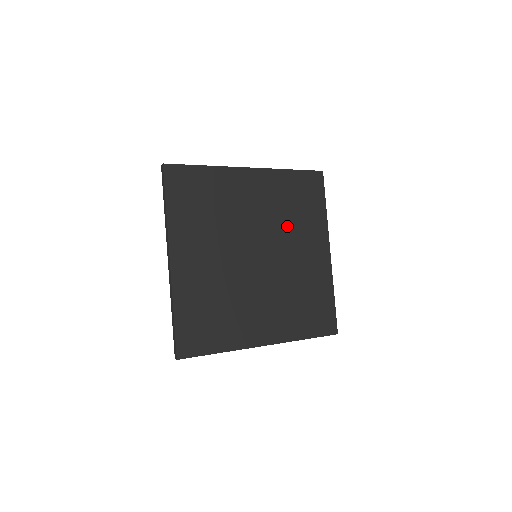
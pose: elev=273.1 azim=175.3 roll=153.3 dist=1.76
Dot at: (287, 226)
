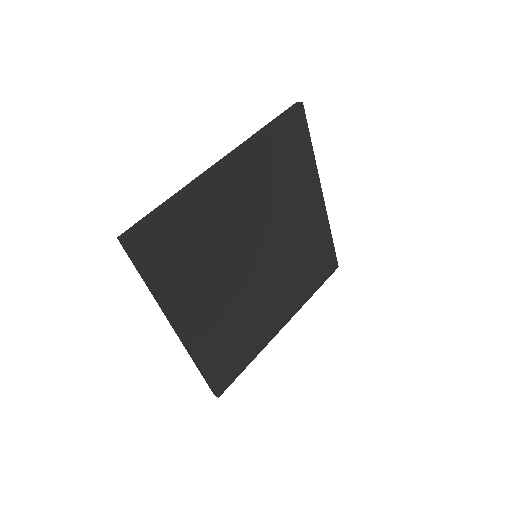
Dot at: (279, 202)
